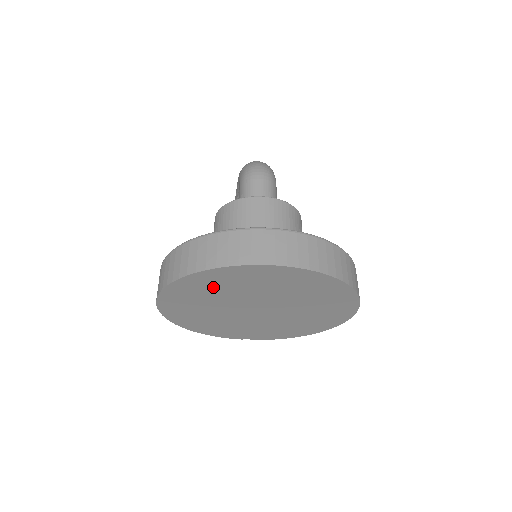
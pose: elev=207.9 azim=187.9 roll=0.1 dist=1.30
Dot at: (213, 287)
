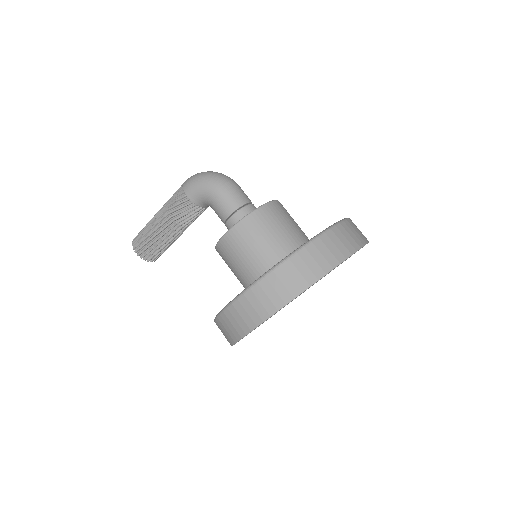
Dot at: occluded
